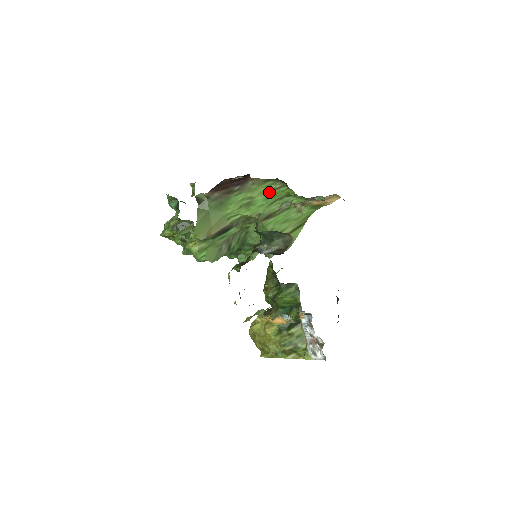
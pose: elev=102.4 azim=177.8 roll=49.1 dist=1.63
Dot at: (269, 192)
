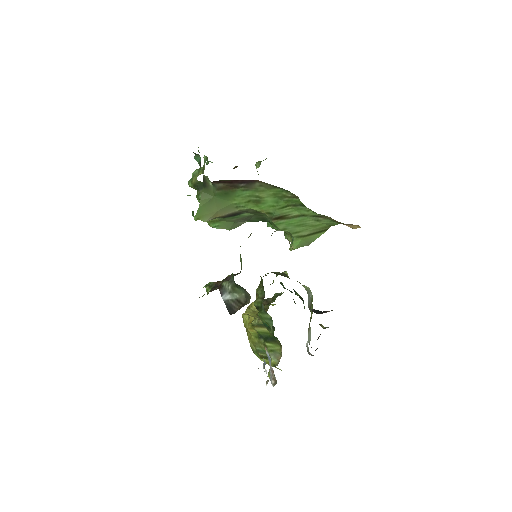
Dot at: (280, 196)
